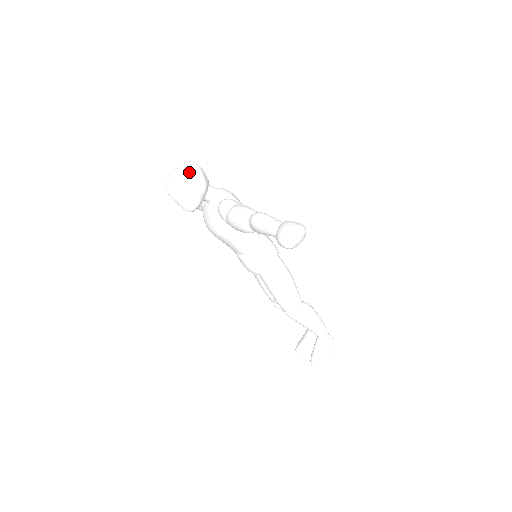
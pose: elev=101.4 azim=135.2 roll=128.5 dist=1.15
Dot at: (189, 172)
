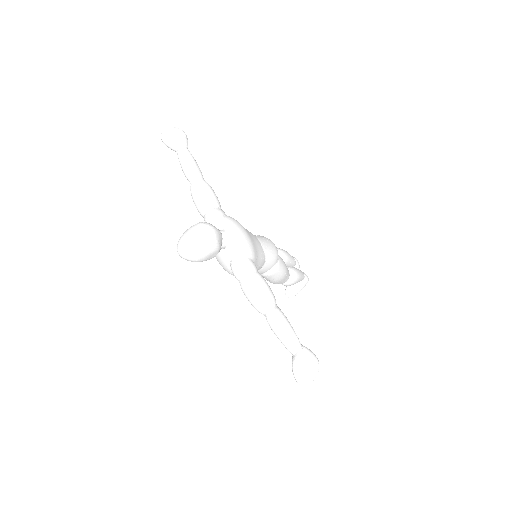
Dot at: (205, 247)
